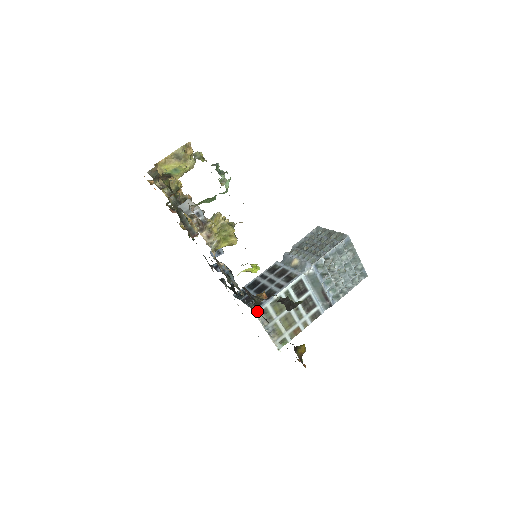
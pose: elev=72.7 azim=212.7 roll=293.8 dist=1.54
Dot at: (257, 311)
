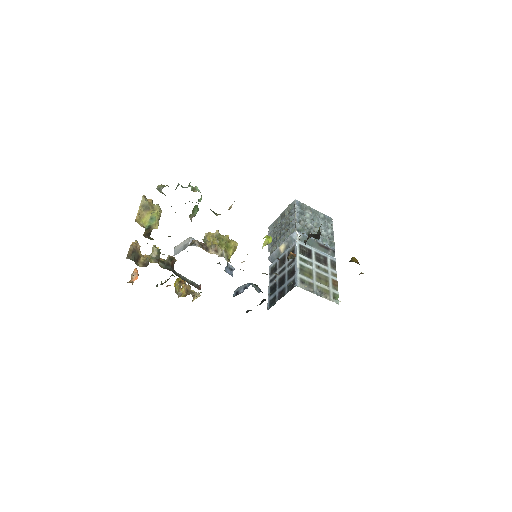
Dot at: (297, 284)
